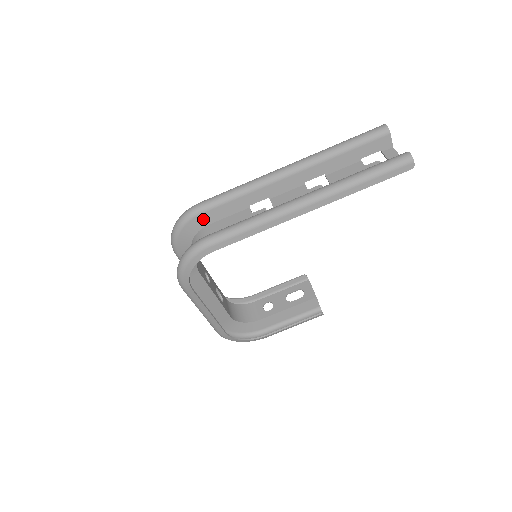
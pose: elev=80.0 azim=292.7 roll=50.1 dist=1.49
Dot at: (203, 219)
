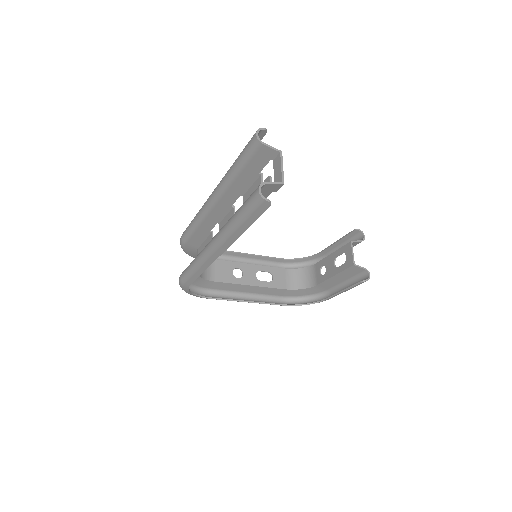
Dot at: (191, 246)
